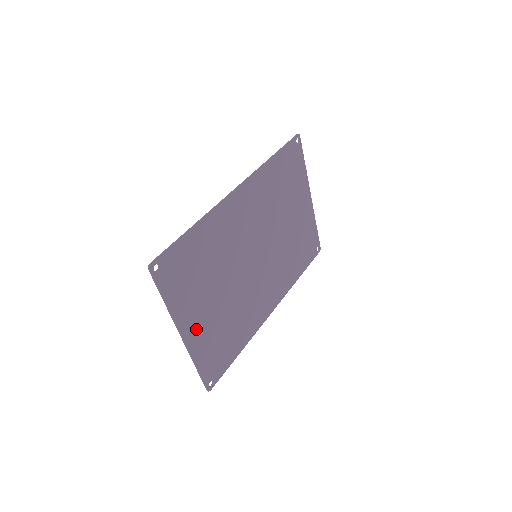
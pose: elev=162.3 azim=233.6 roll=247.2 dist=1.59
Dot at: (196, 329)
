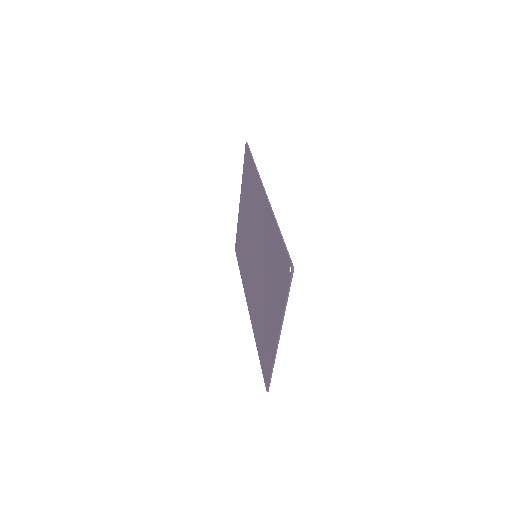
Dot at: (274, 330)
